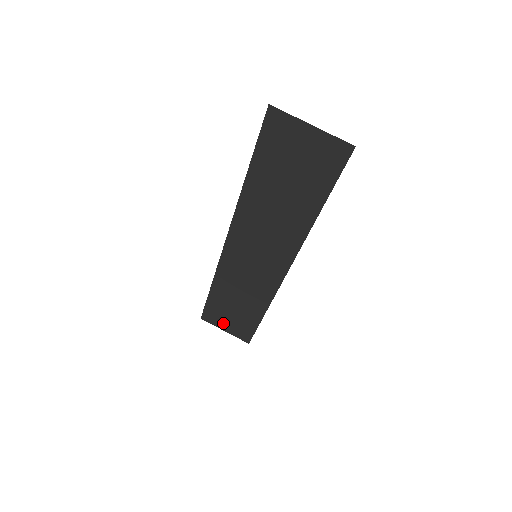
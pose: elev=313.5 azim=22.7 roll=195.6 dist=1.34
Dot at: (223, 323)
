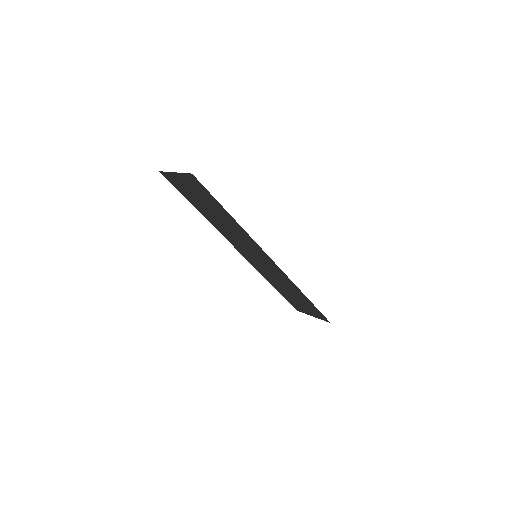
Dot at: (306, 310)
